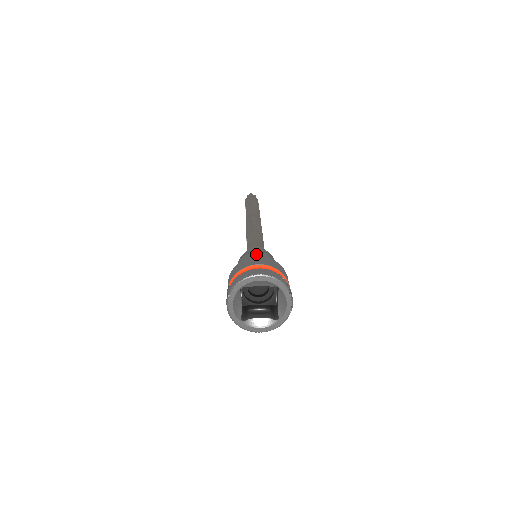
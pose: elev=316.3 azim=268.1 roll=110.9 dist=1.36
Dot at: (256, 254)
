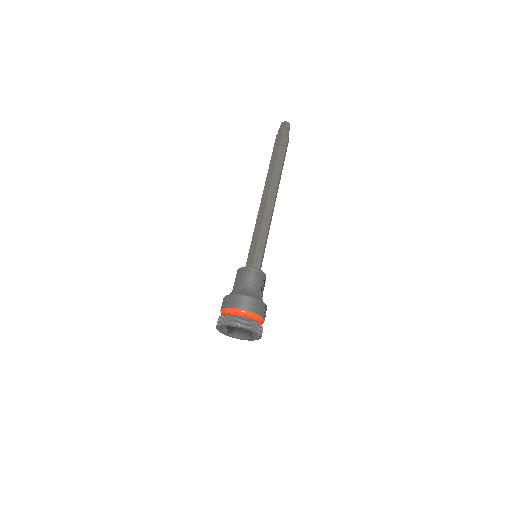
Dot at: (247, 278)
